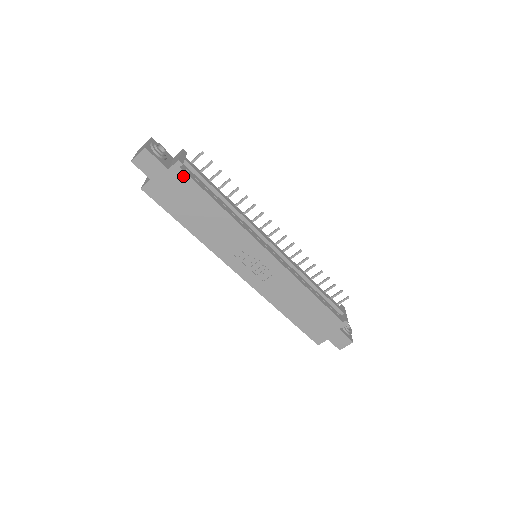
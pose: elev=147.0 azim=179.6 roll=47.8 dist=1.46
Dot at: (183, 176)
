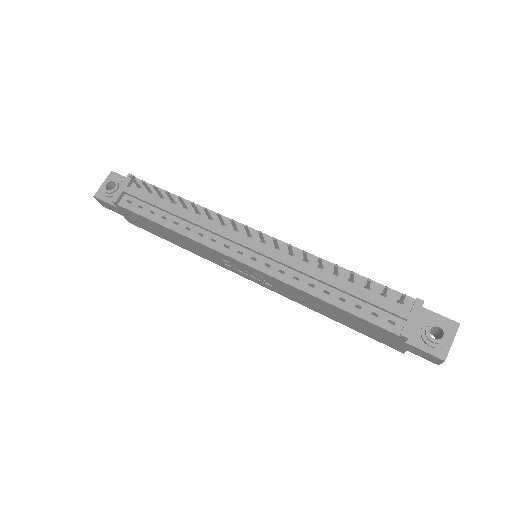
Dot at: (127, 210)
